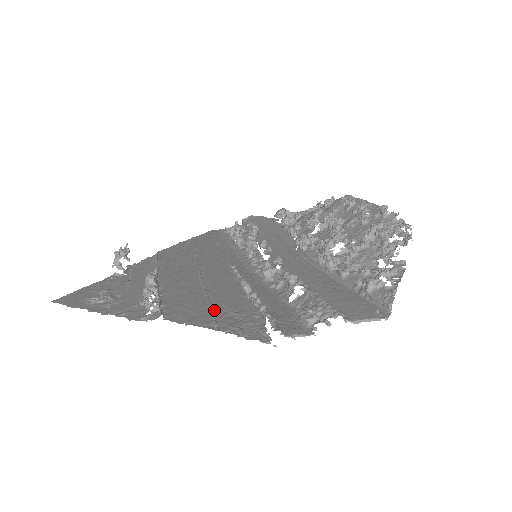
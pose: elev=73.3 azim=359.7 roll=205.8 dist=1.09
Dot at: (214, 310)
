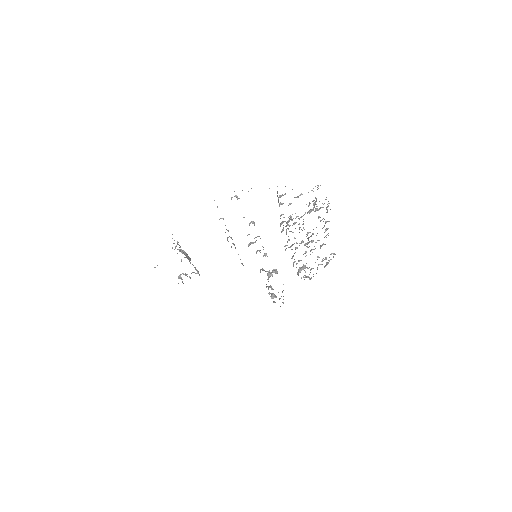
Dot at: occluded
